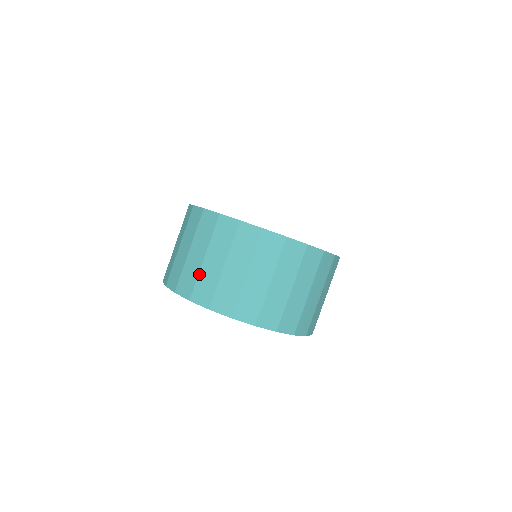
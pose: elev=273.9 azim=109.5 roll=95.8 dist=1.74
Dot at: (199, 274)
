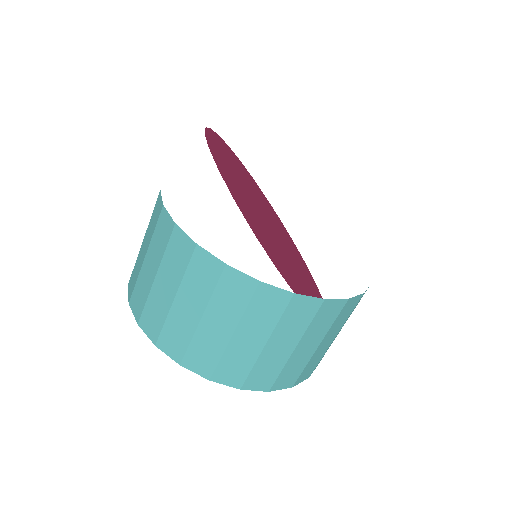
Dot at: (193, 337)
